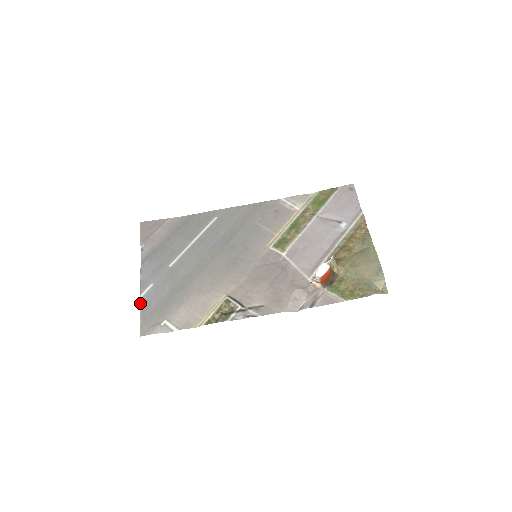
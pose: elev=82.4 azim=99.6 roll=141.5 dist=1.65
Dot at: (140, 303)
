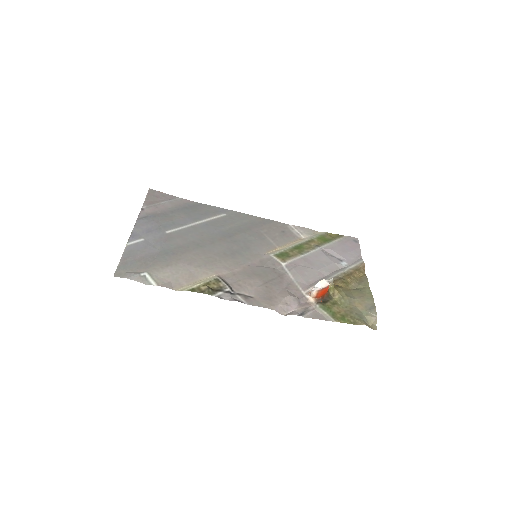
Dot at: (124, 249)
